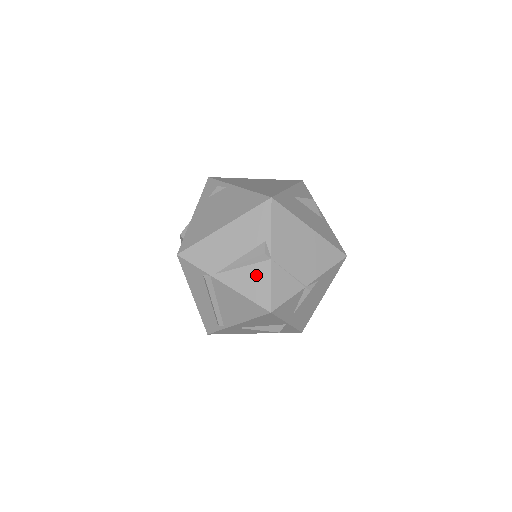
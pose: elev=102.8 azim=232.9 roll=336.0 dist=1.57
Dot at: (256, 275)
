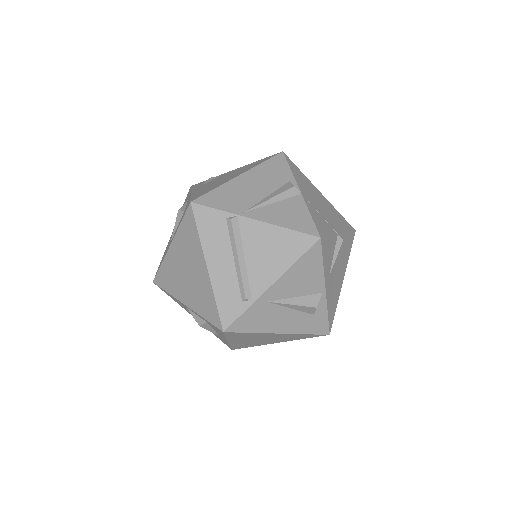
Dot at: (290, 208)
